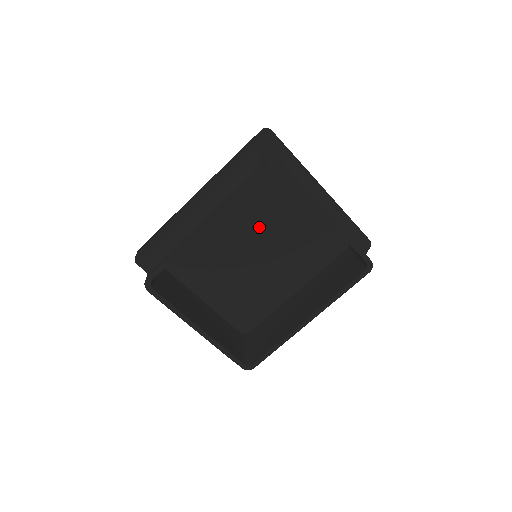
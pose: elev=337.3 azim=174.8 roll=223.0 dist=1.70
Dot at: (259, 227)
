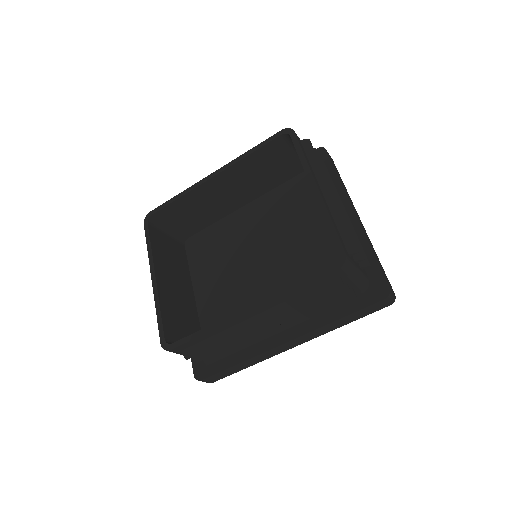
Dot at: (277, 235)
